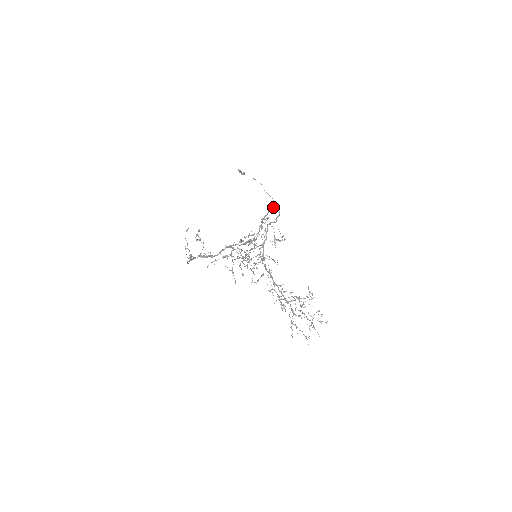
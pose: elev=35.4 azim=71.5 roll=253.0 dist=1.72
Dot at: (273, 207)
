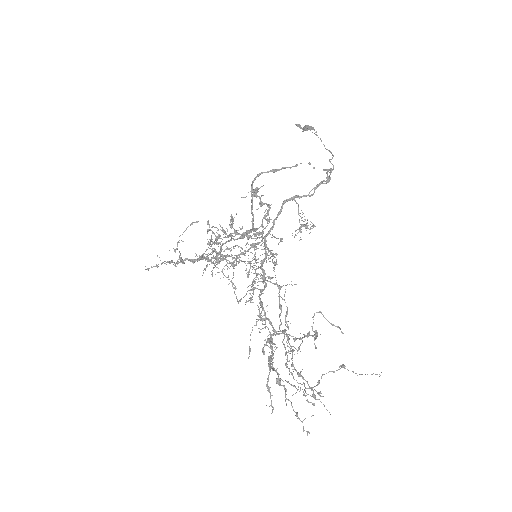
Dot at: occluded
